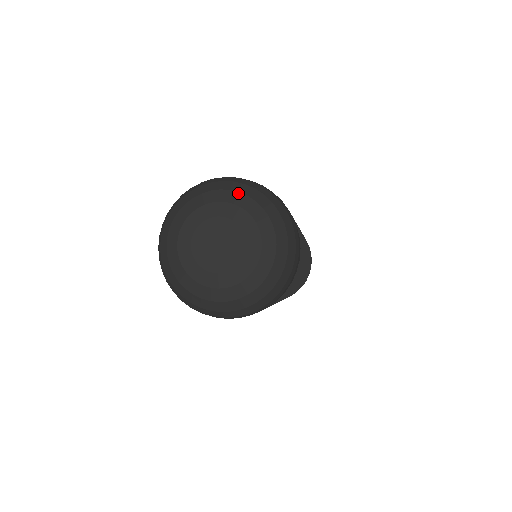
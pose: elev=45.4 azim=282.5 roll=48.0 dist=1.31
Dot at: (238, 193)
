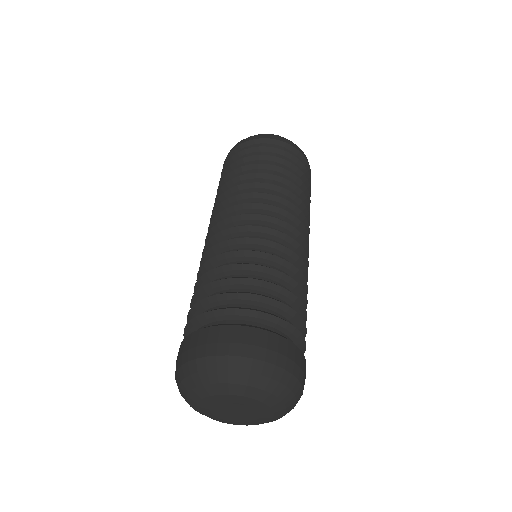
Dot at: (237, 385)
